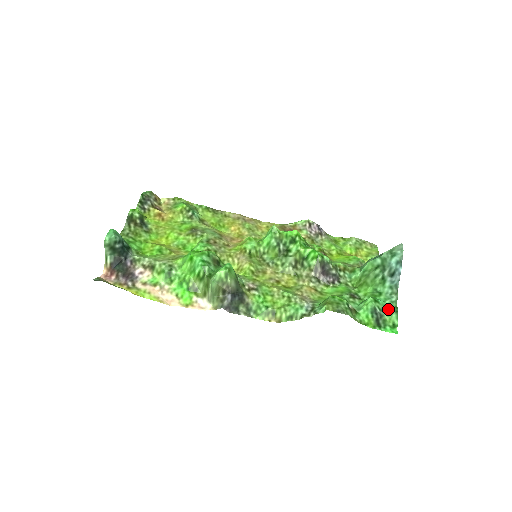
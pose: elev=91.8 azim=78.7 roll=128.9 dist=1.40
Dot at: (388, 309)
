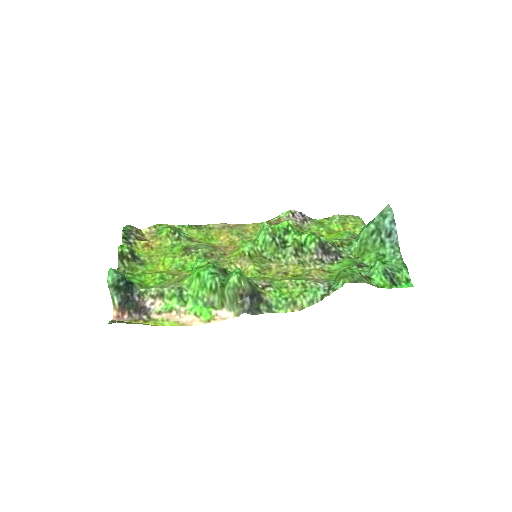
Dot at: (397, 267)
